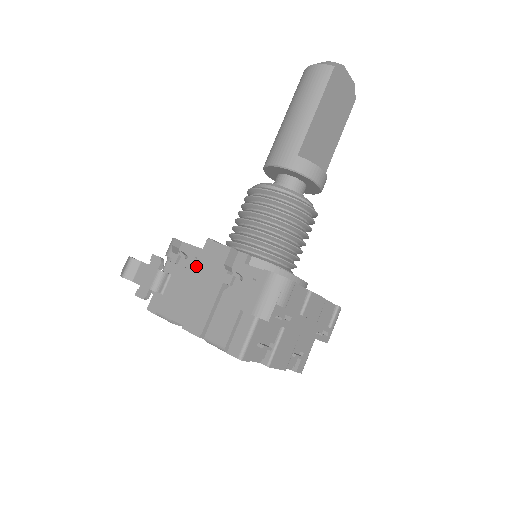
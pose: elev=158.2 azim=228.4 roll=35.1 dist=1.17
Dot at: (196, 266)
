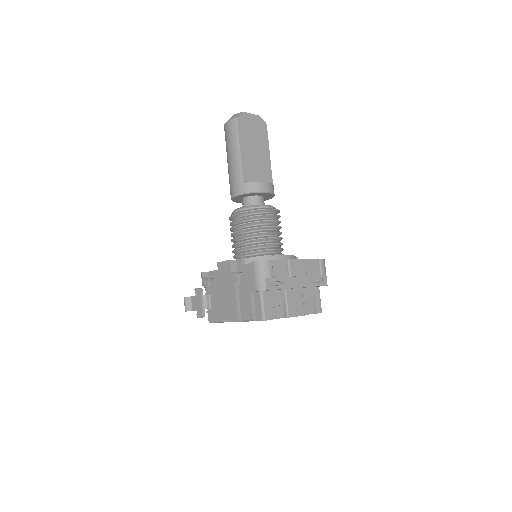
Dot at: (218, 282)
